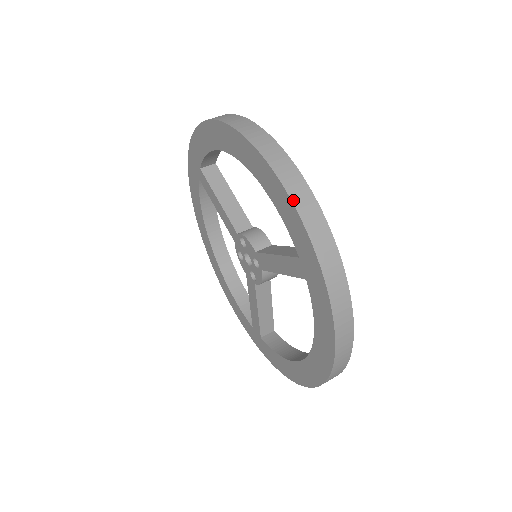
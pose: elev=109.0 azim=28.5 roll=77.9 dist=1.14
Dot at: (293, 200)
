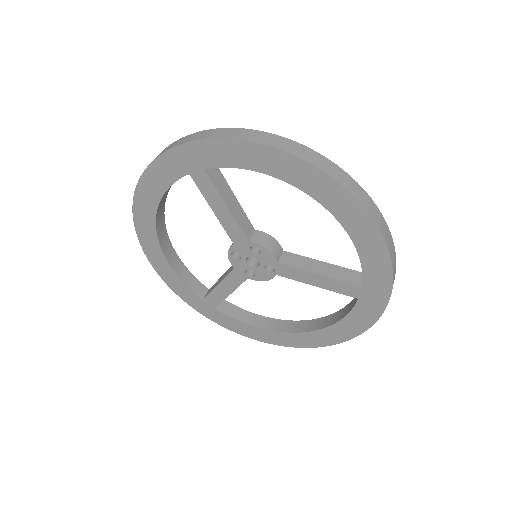
Dot at: (391, 257)
